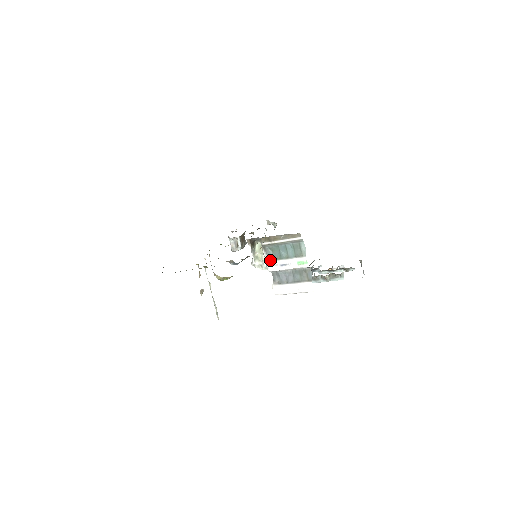
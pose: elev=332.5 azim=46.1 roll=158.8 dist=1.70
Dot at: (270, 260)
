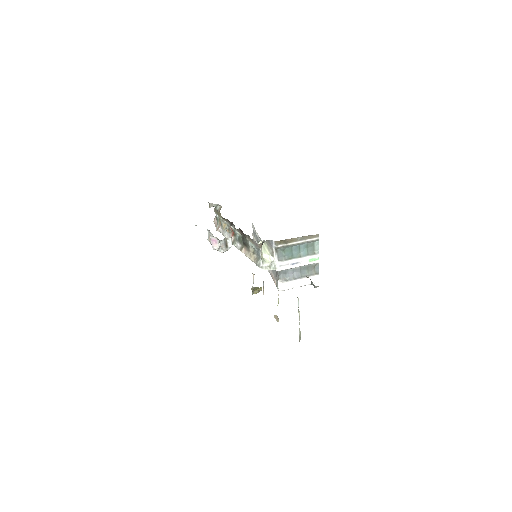
Dot at: (281, 261)
